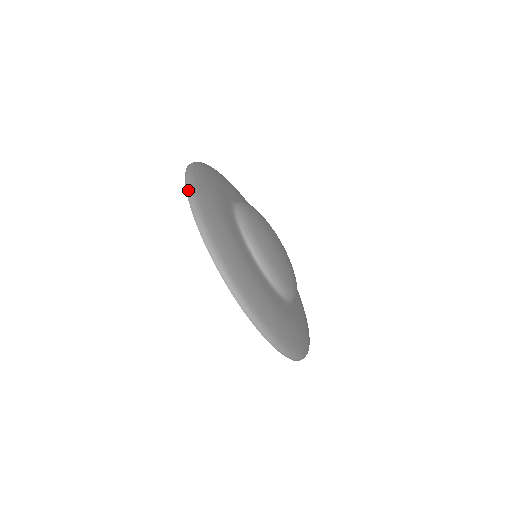
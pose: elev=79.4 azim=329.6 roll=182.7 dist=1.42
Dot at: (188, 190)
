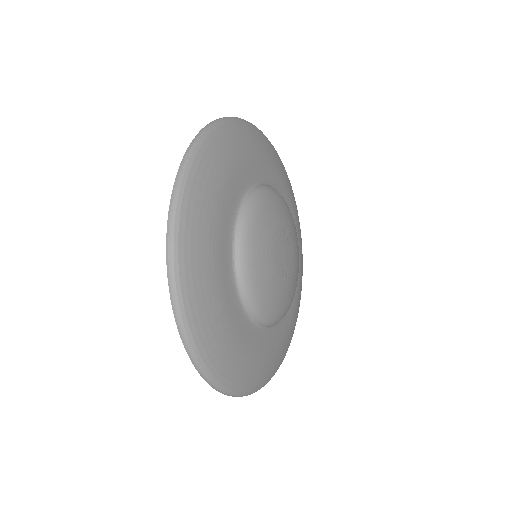
Dot at: occluded
